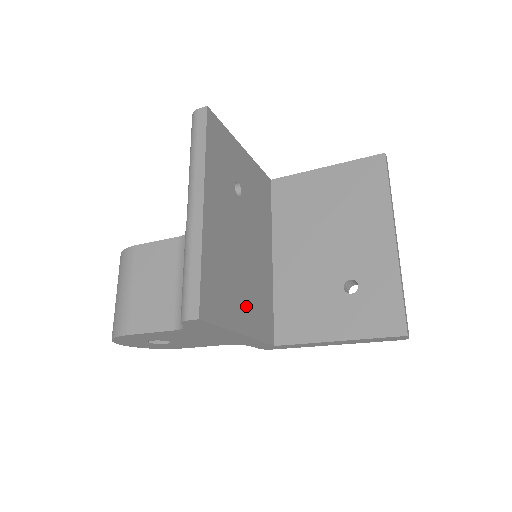
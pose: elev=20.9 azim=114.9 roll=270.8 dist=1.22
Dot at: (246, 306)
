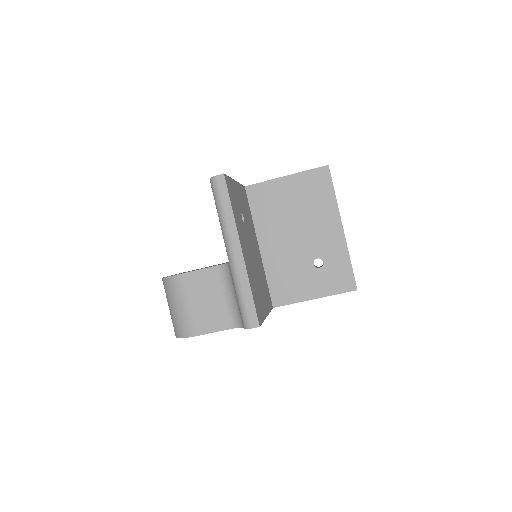
Dot at: (263, 296)
